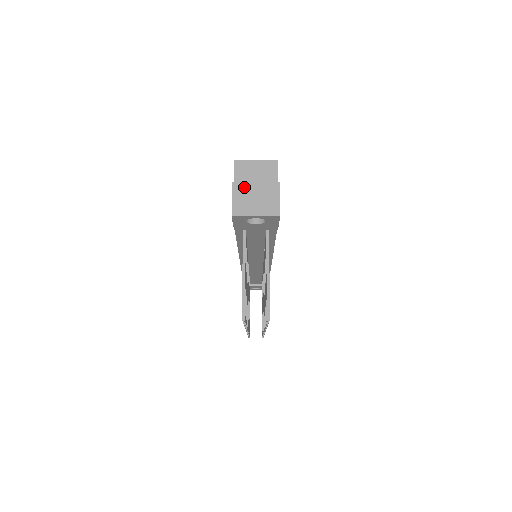
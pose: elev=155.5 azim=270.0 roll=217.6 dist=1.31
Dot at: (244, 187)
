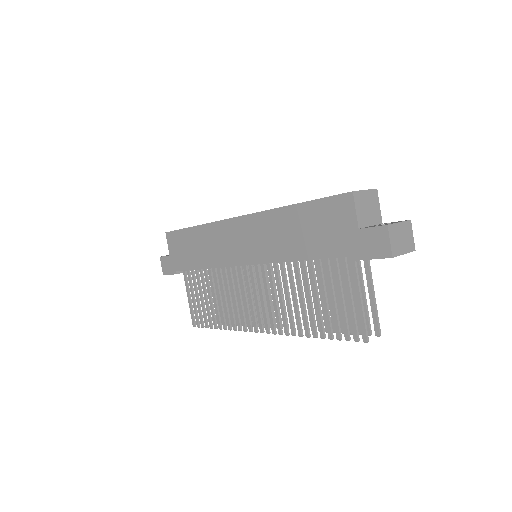
Dot at: (394, 228)
